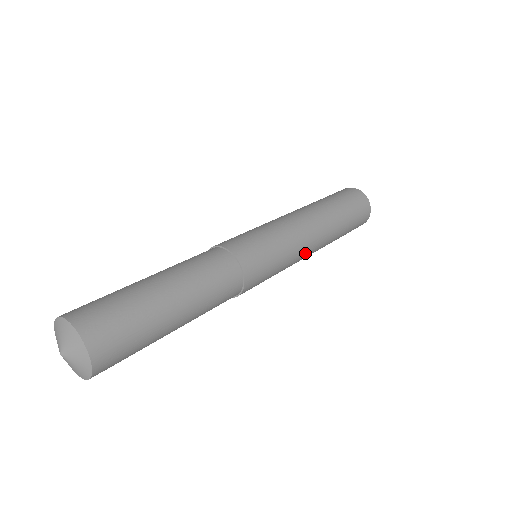
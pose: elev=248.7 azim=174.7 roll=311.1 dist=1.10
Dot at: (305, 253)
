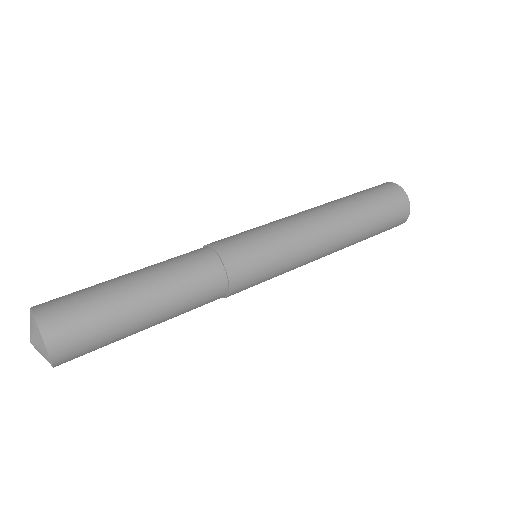
Dot at: (312, 257)
